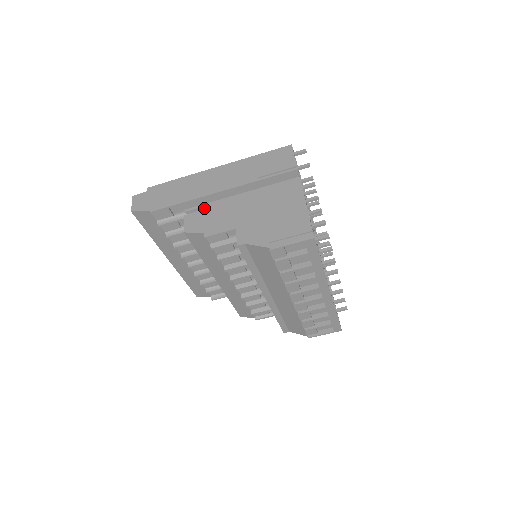
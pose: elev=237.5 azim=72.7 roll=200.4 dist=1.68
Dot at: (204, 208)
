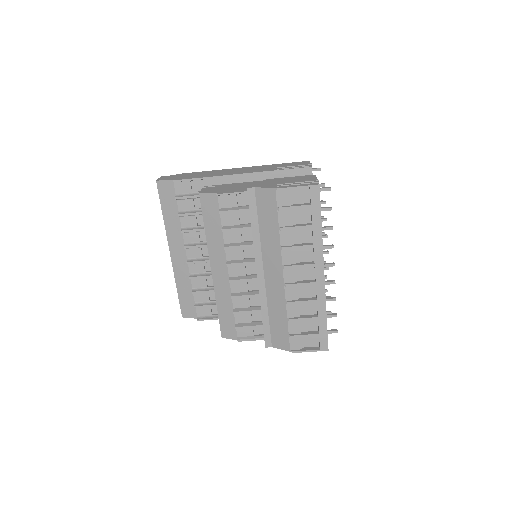
Dot at: (222, 185)
